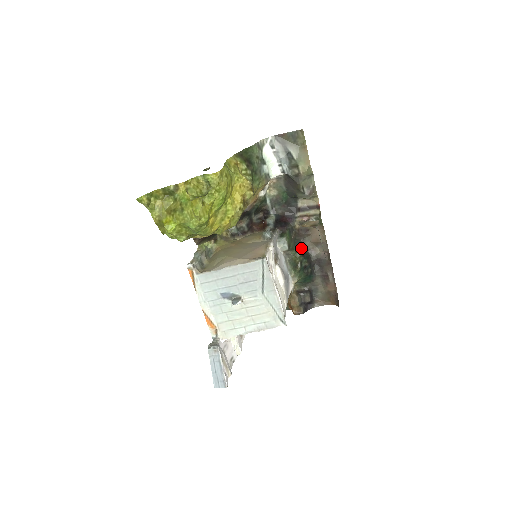
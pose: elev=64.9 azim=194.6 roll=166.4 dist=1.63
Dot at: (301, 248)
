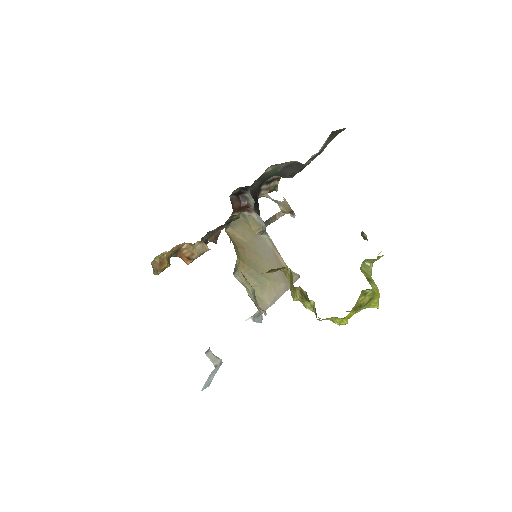
Dot at: occluded
